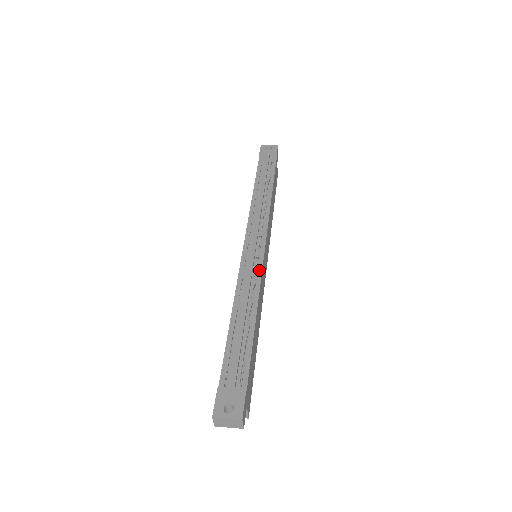
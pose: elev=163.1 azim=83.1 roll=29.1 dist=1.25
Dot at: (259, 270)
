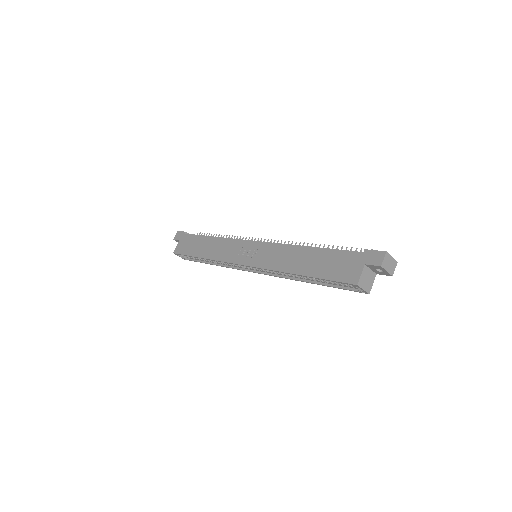
Dot at: occluded
